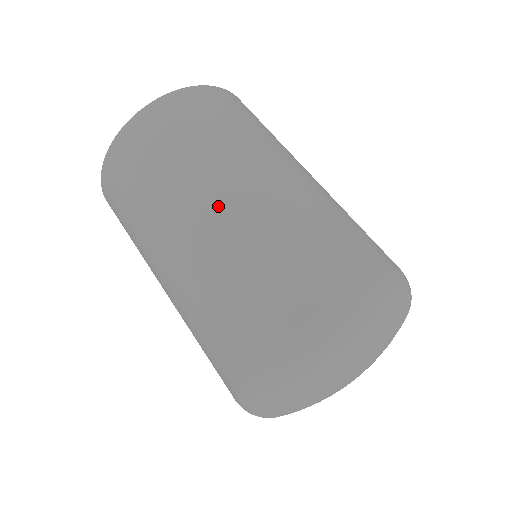
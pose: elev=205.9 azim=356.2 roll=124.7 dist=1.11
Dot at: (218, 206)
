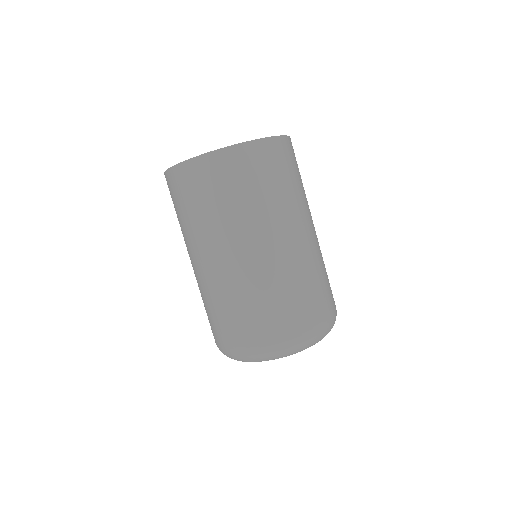
Dot at: (279, 244)
